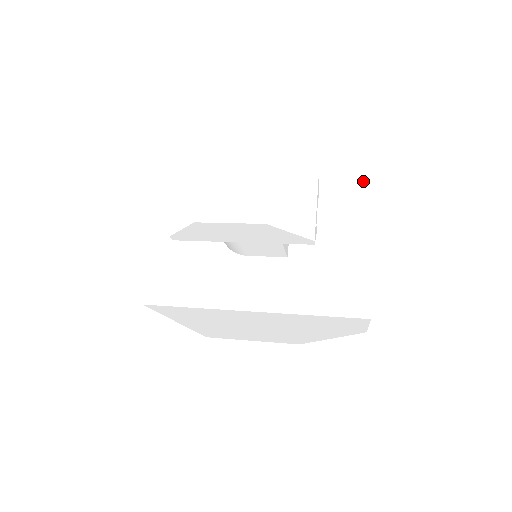
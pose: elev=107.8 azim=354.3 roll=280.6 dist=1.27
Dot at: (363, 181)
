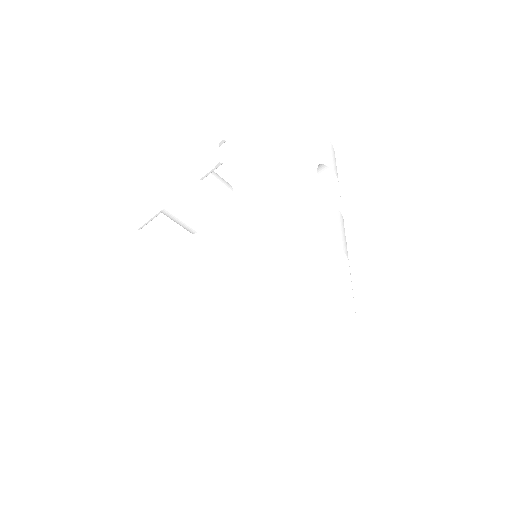
Dot at: (284, 122)
